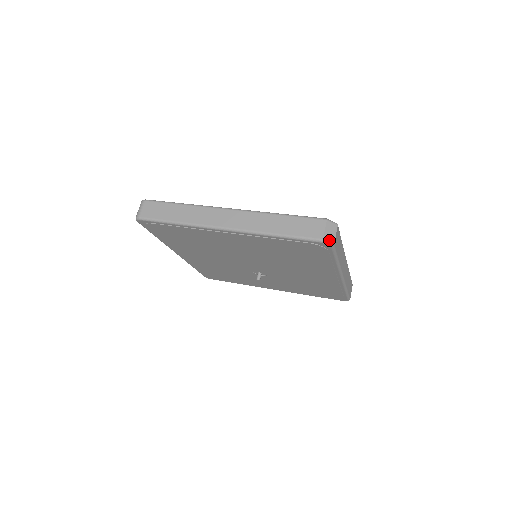
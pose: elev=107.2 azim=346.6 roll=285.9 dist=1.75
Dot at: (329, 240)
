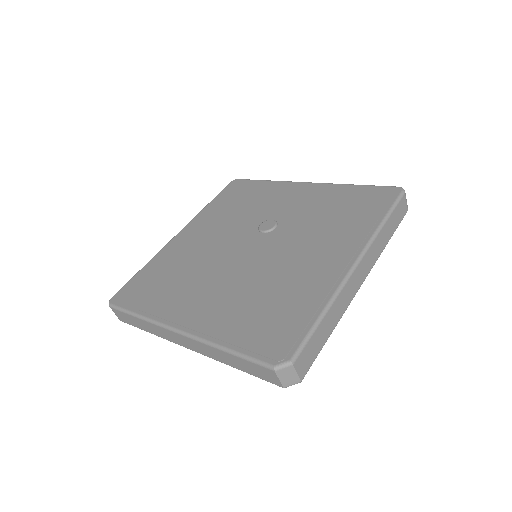
Dot at: (292, 383)
